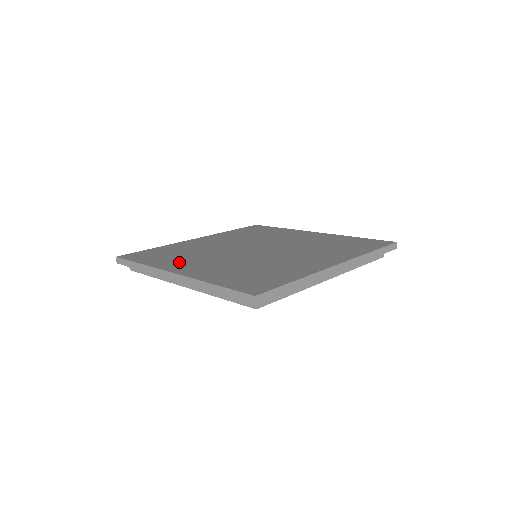
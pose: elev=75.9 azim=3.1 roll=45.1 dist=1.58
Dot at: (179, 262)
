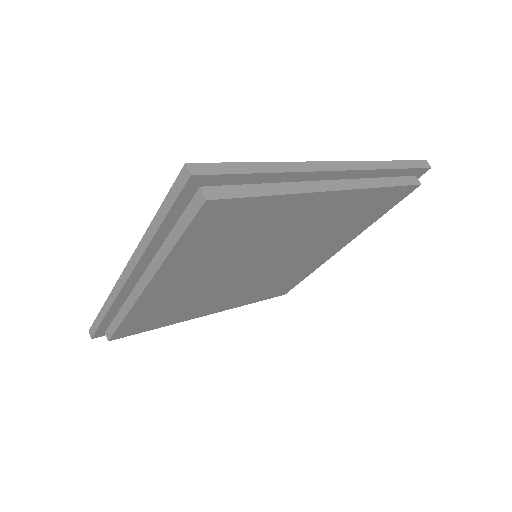
Dot at: occluded
